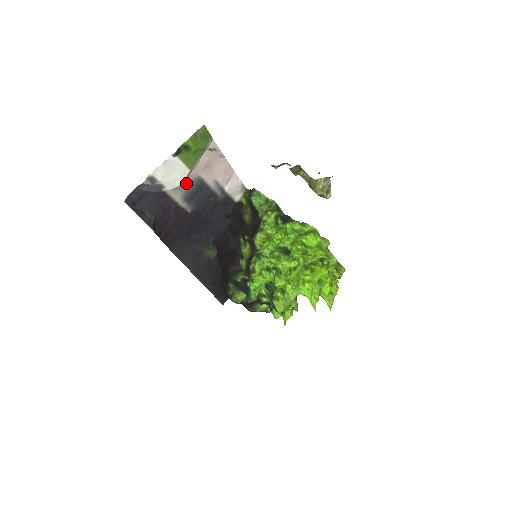
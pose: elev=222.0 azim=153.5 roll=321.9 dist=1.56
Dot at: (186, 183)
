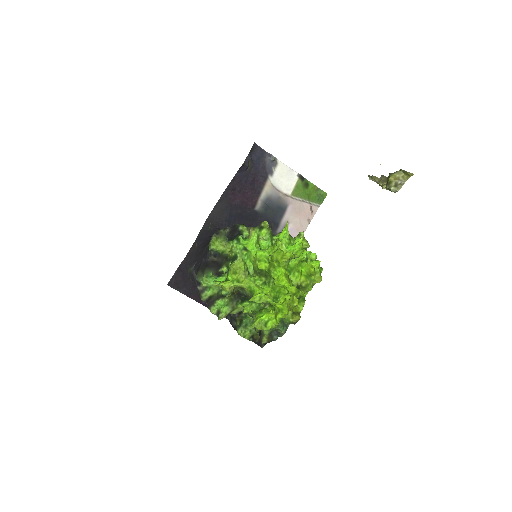
Dot at: (280, 195)
